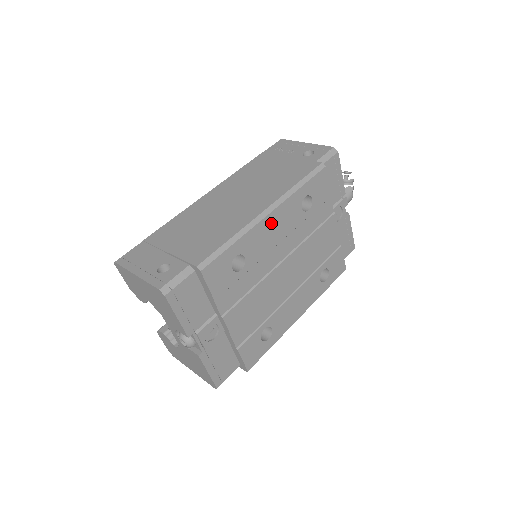
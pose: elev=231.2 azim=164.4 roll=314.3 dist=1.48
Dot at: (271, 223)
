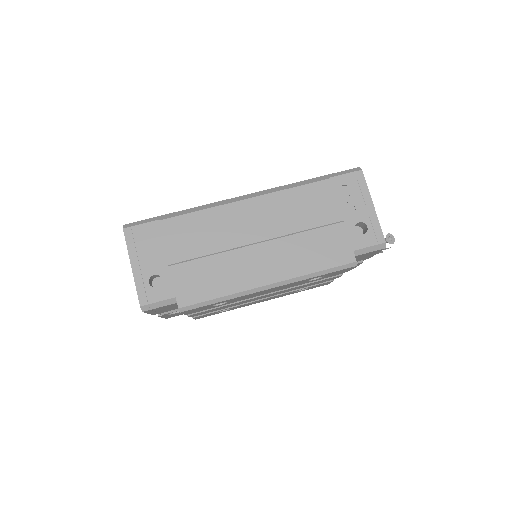
Dot at: (268, 290)
